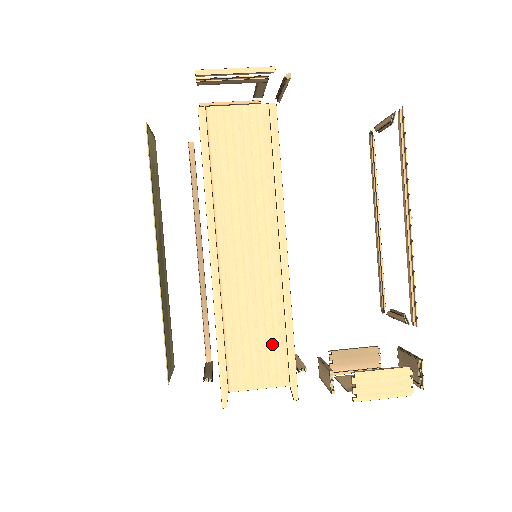
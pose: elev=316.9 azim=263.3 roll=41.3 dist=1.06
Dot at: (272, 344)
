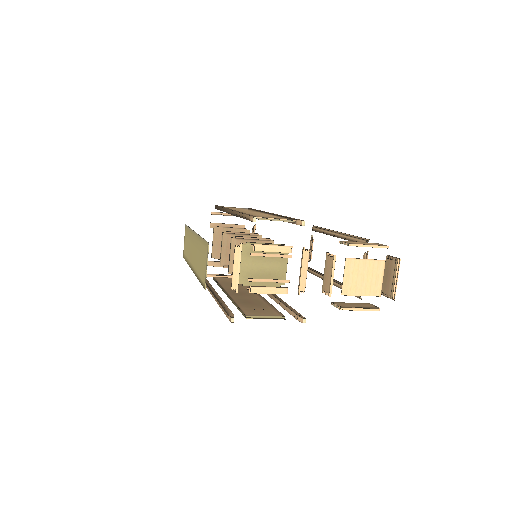
Dot at: occluded
